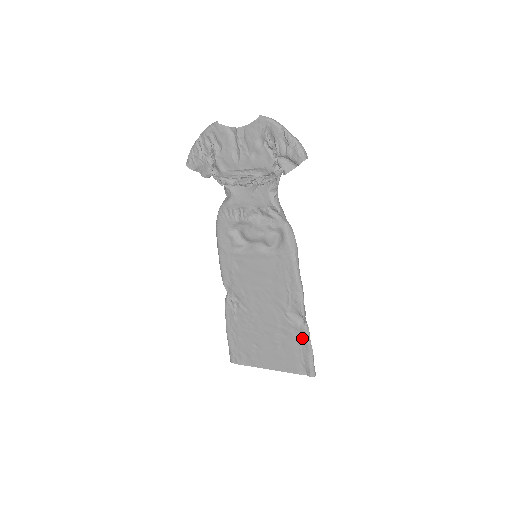
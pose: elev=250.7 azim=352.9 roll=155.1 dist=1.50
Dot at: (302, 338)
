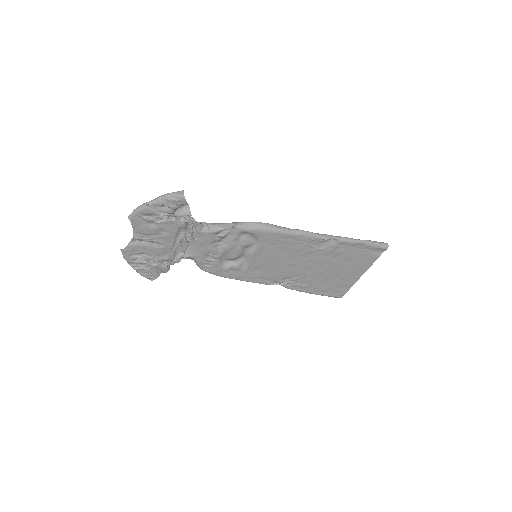
Dot at: (348, 245)
